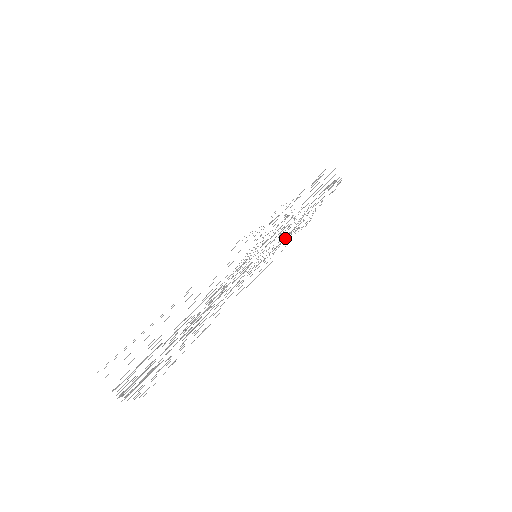
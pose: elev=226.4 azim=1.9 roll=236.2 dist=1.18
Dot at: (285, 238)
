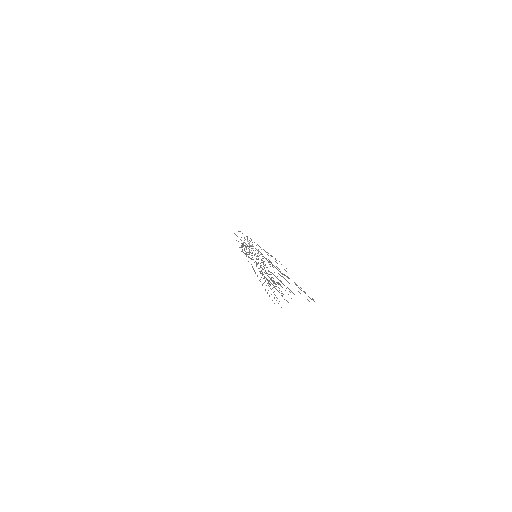
Dot at: occluded
